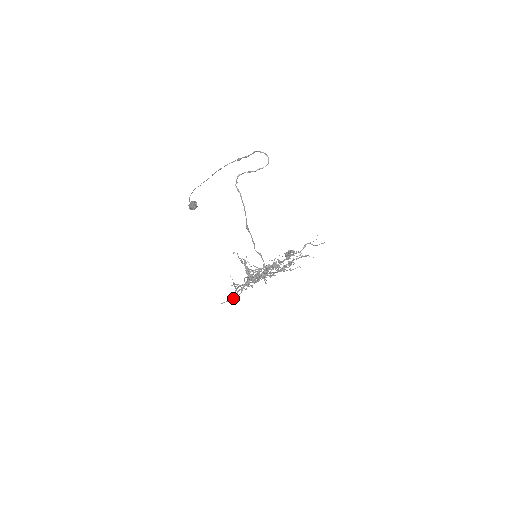
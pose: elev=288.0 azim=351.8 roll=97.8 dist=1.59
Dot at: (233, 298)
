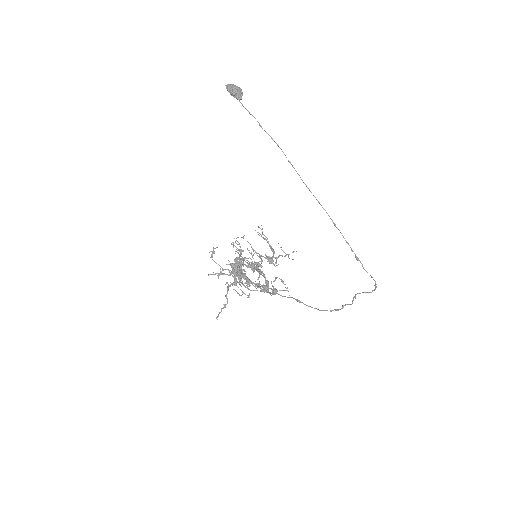
Dot at: occluded
